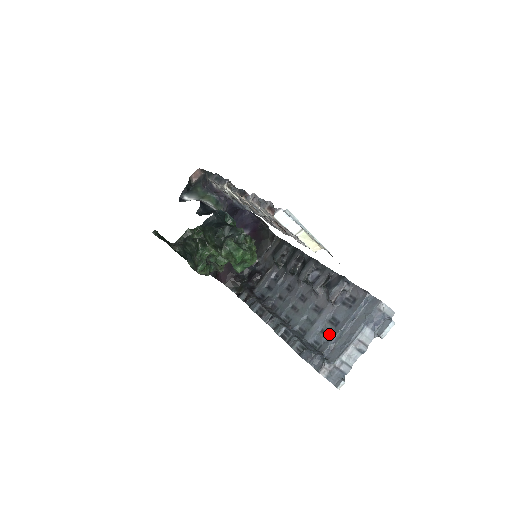
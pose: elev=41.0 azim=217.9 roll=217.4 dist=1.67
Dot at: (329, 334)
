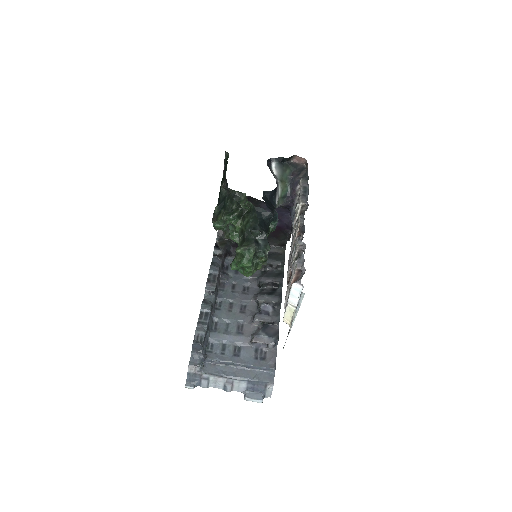
Dot at: (225, 353)
